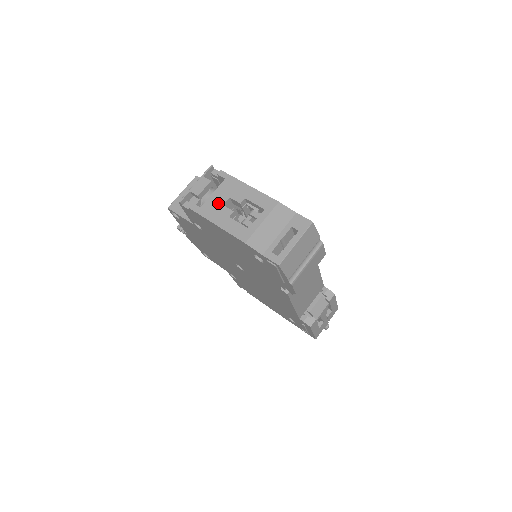
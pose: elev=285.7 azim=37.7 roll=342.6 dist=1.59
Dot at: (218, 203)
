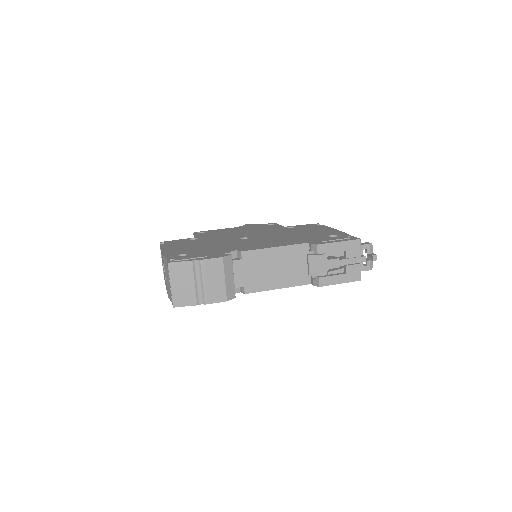
Dot at: occluded
